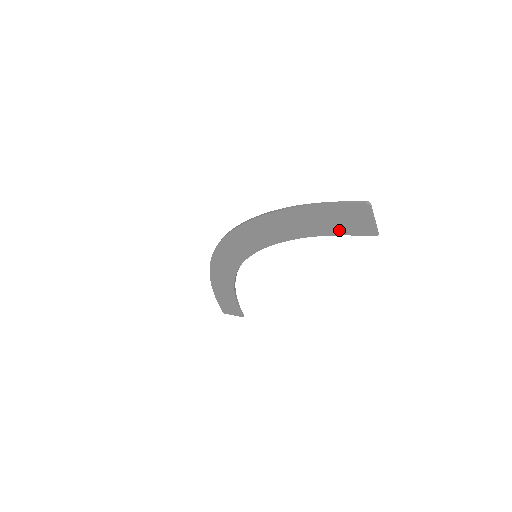
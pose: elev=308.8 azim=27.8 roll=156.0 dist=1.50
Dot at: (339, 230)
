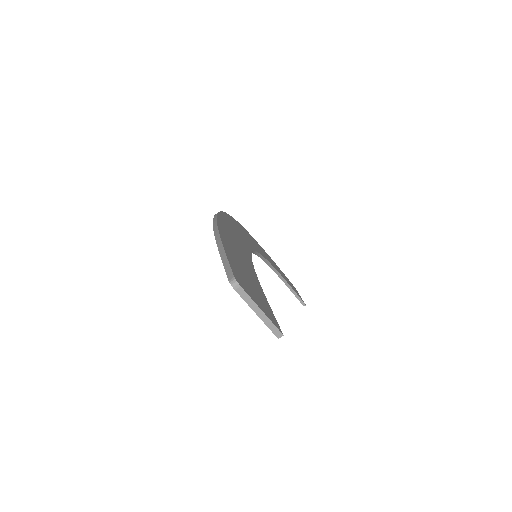
Dot at: occluded
